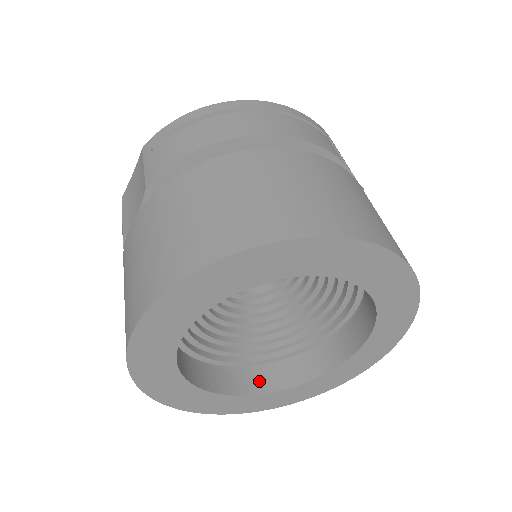
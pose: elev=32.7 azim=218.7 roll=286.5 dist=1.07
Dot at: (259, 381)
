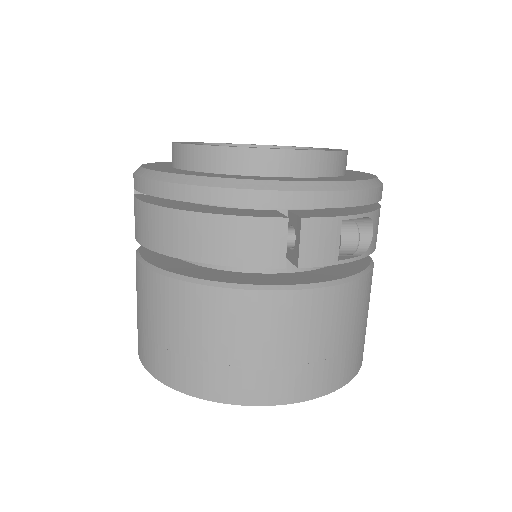
Dot at: occluded
